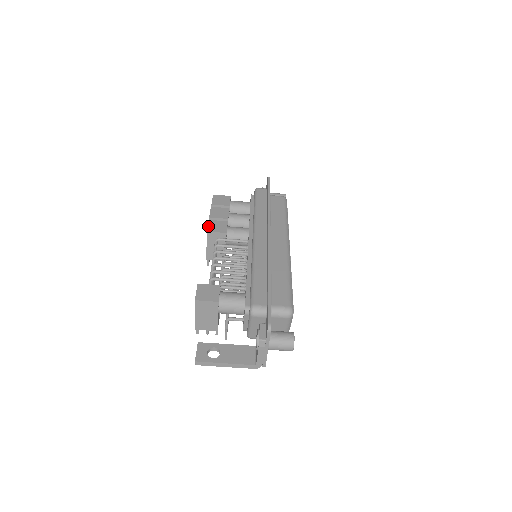
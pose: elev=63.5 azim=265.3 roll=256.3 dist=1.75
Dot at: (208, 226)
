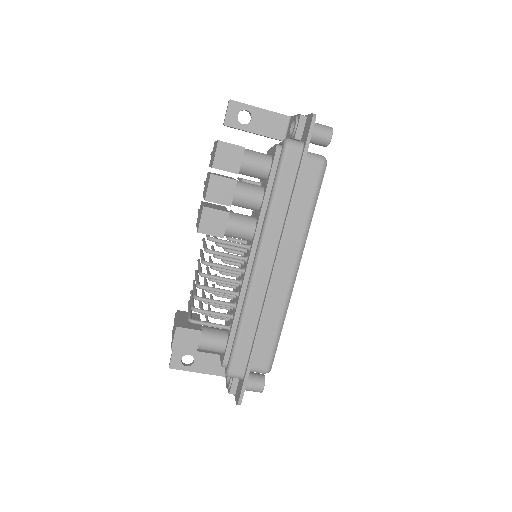
Dot at: (201, 221)
